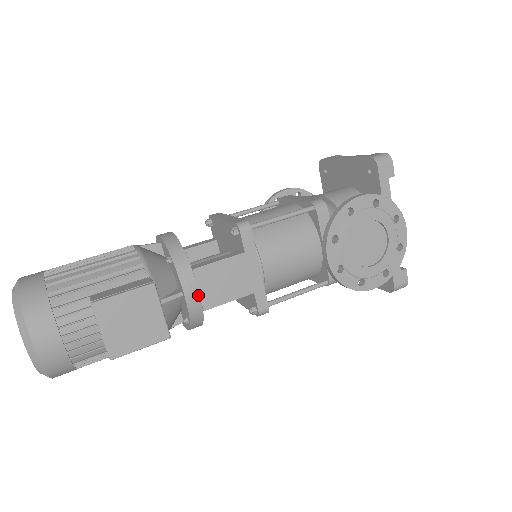
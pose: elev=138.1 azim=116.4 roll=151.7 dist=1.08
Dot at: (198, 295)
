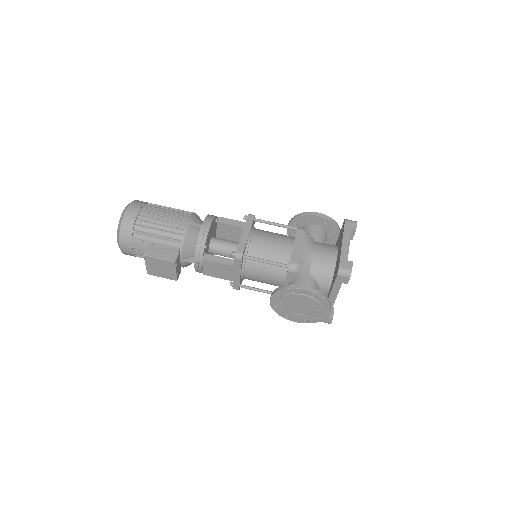
Dot at: (202, 269)
